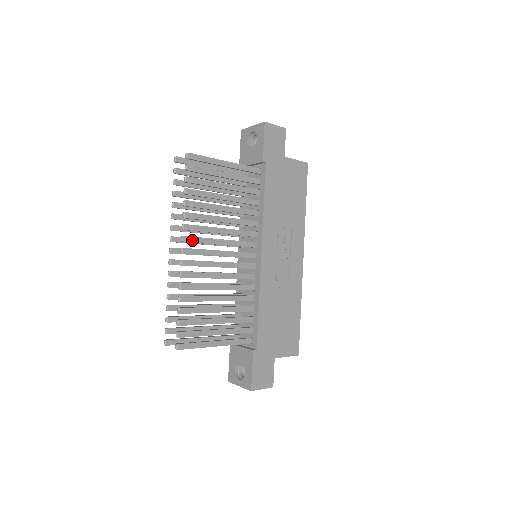
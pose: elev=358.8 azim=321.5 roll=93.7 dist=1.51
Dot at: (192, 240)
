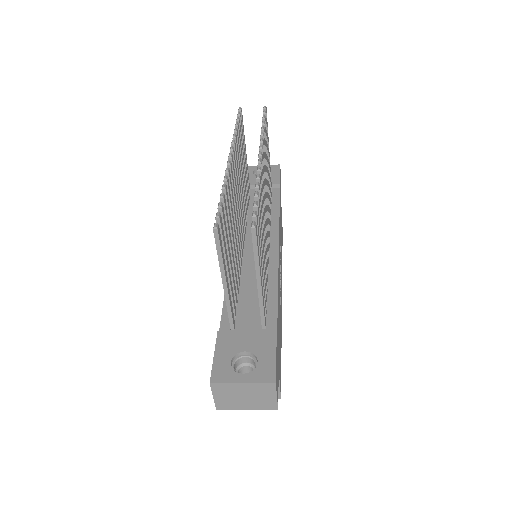
Dot at: (263, 159)
